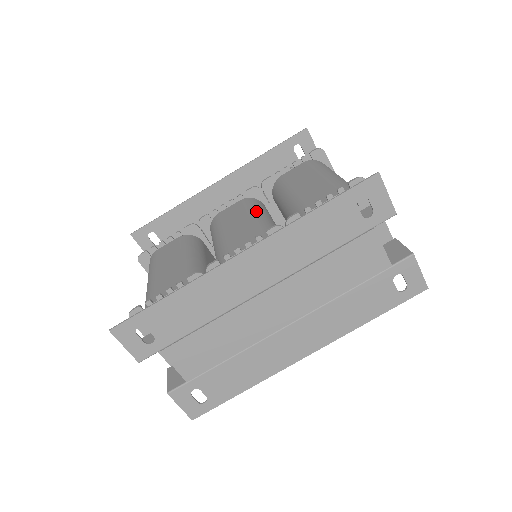
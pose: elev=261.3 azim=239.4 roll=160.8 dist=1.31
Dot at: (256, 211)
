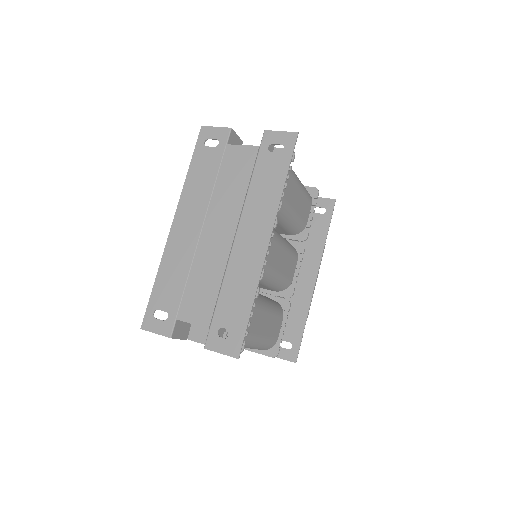
Dot at: occluded
